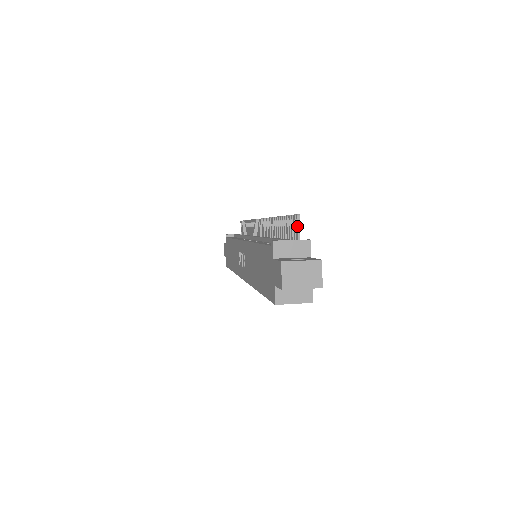
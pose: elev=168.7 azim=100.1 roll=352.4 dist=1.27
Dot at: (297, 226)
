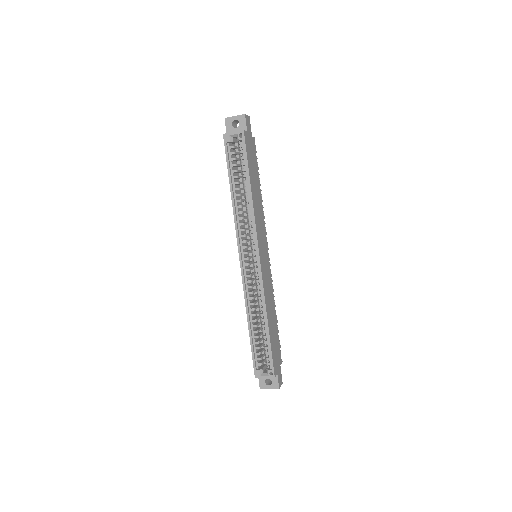
Dot at: occluded
